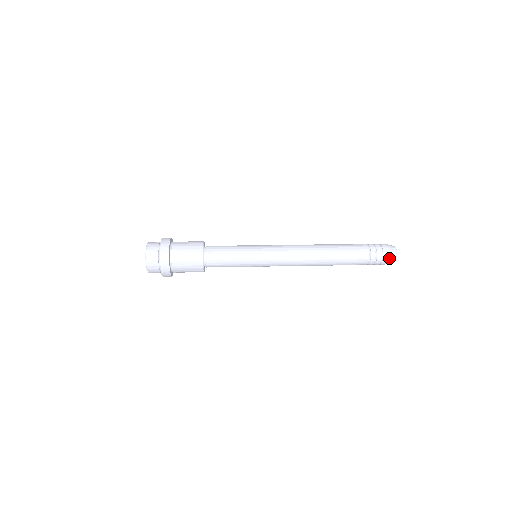
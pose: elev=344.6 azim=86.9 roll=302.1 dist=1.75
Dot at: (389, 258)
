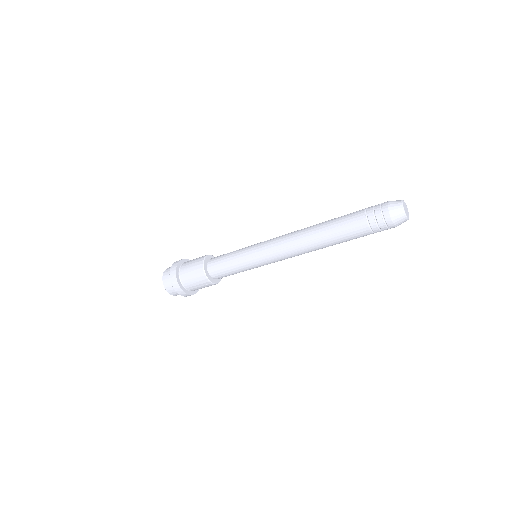
Dot at: (395, 221)
